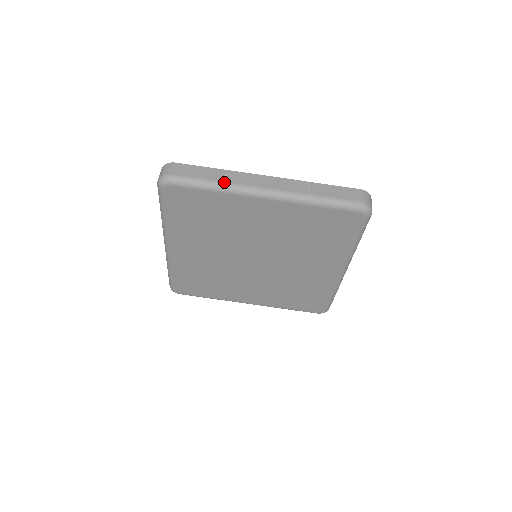
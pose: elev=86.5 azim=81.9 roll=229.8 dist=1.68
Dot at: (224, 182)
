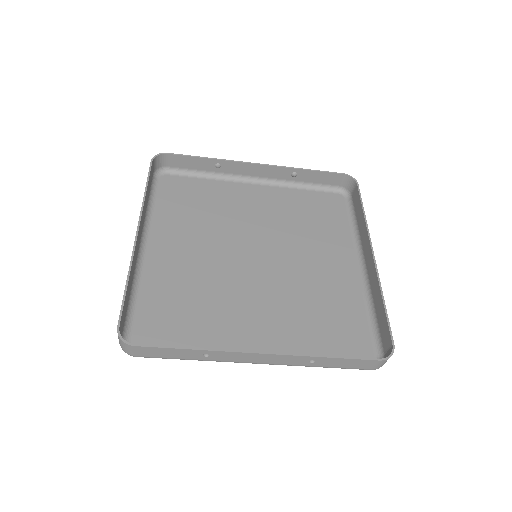
Dot at: occluded
